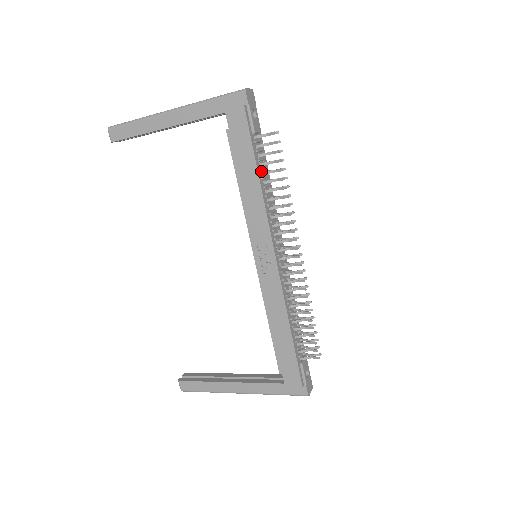
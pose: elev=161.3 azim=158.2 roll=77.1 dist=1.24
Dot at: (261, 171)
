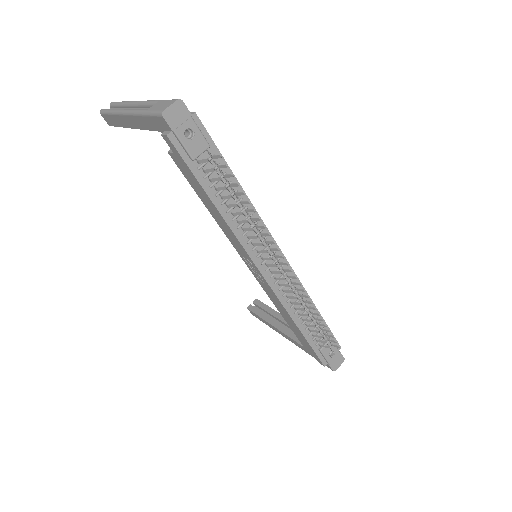
Dot at: (220, 194)
